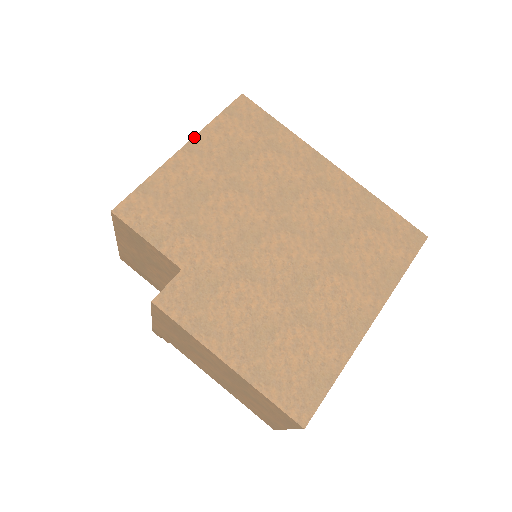
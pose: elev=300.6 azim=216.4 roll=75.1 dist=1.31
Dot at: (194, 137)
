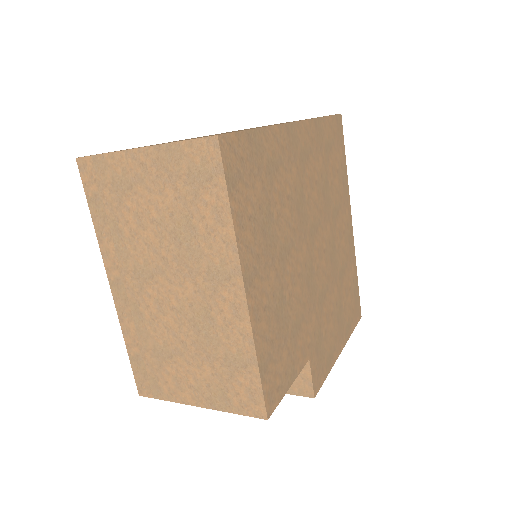
Dot at: (241, 266)
